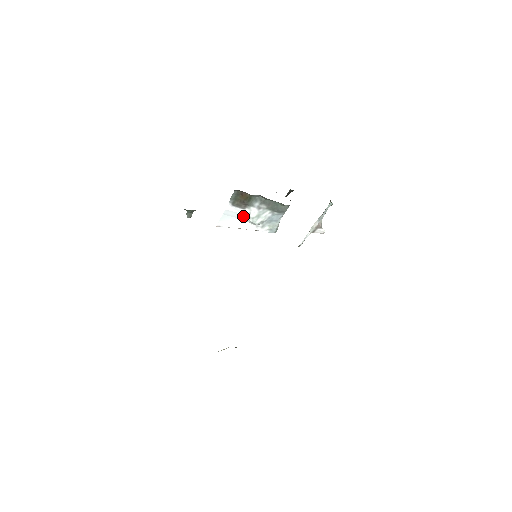
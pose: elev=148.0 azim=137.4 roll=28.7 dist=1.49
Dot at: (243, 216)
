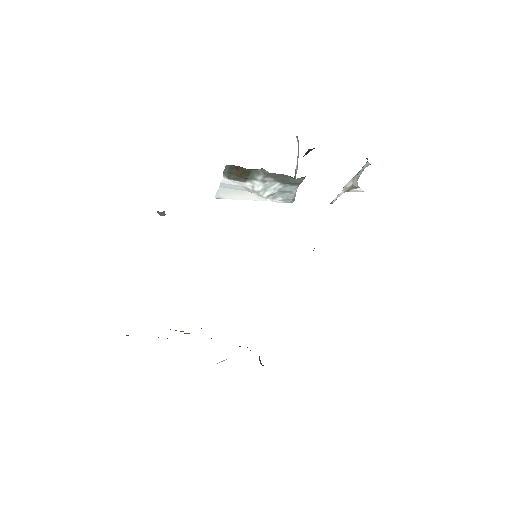
Dot at: (245, 188)
